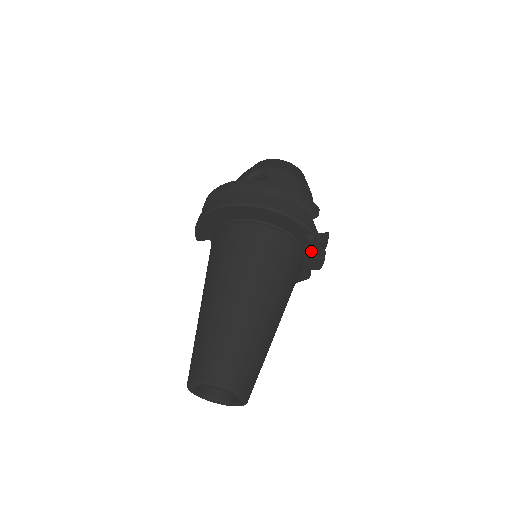
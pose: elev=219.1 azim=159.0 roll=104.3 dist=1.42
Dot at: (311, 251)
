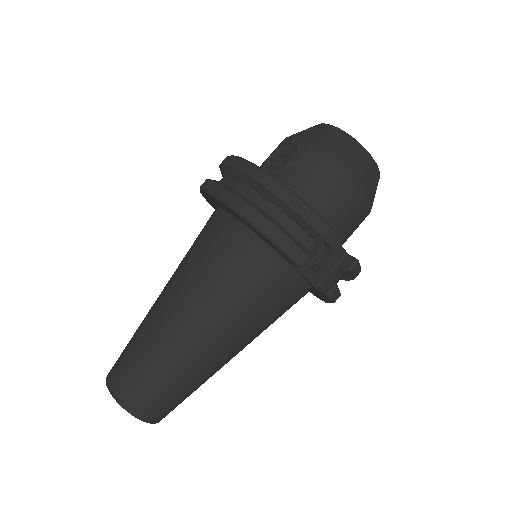
Dot at: (315, 279)
